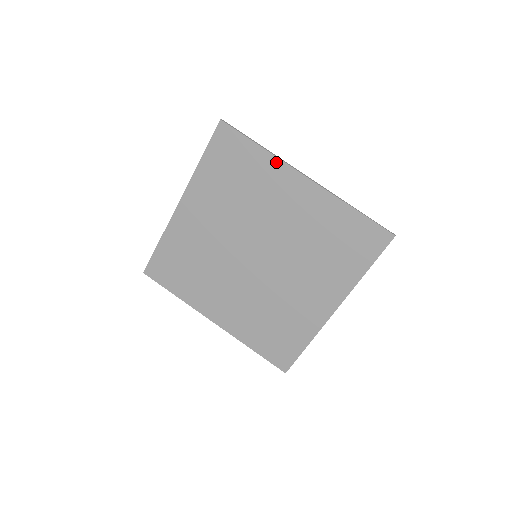
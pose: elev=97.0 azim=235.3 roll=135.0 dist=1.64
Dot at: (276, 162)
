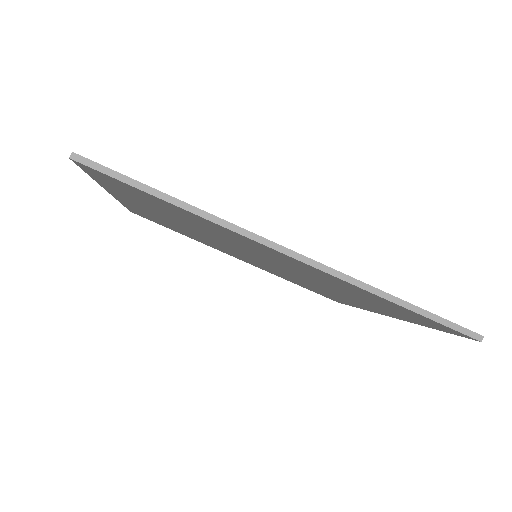
Dot at: (221, 227)
